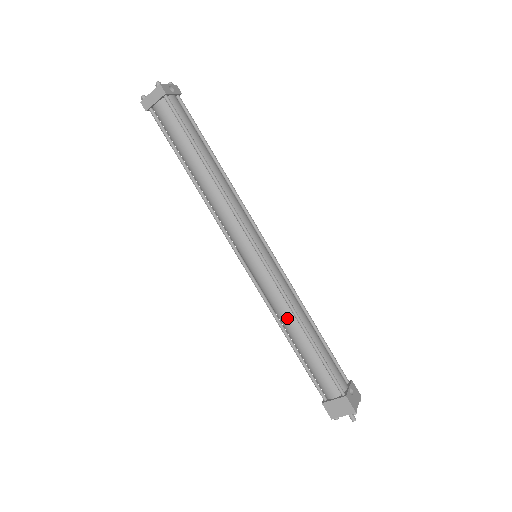
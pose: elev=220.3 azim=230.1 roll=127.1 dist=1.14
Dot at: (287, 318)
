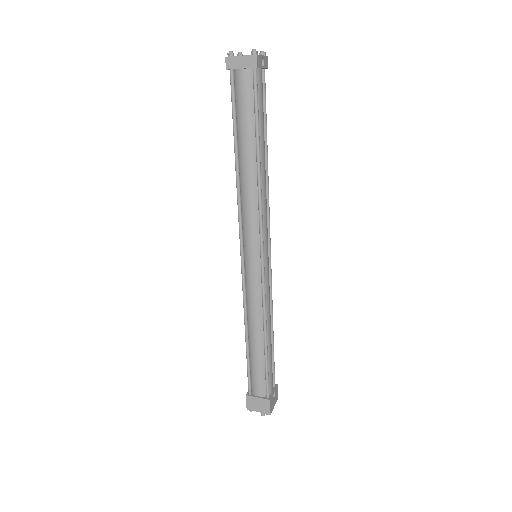
Dot at: (256, 321)
